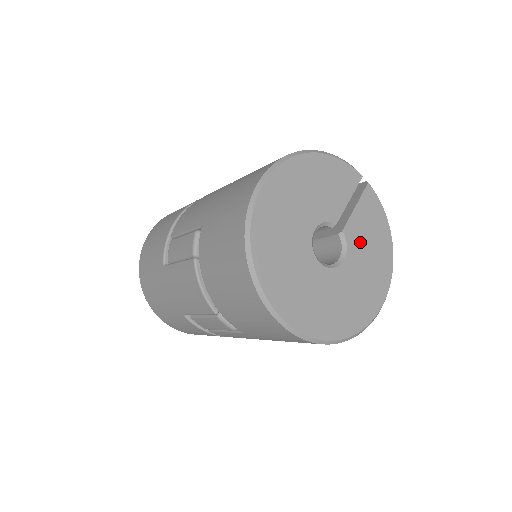
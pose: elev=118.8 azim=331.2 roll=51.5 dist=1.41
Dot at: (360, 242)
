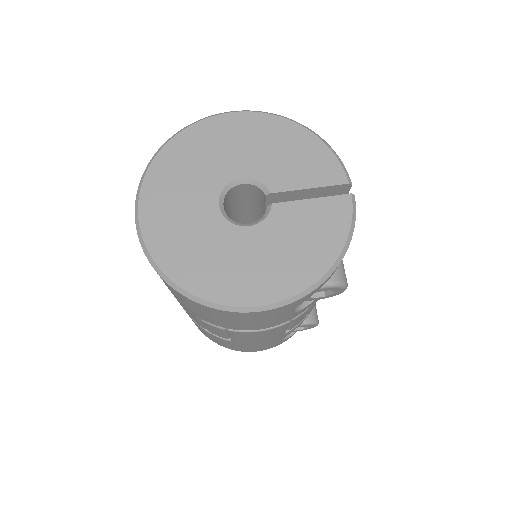
Dot at: (285, 230)
